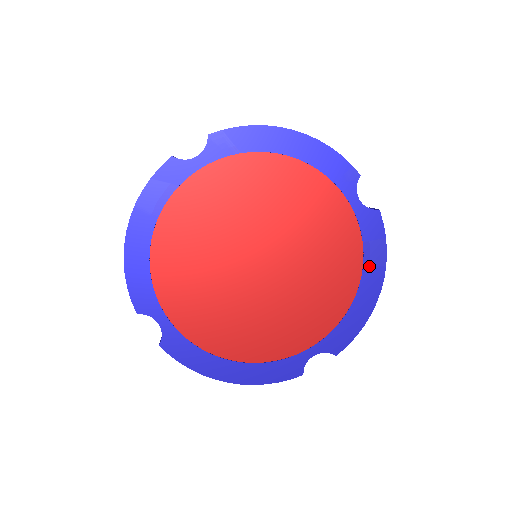
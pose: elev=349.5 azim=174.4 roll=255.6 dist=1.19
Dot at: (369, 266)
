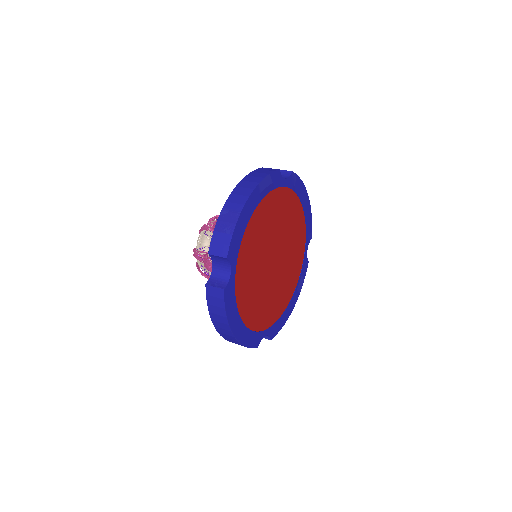
Dot at: (297, 290)
